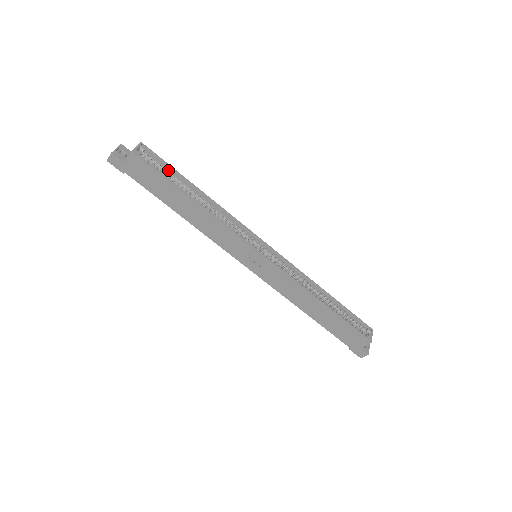
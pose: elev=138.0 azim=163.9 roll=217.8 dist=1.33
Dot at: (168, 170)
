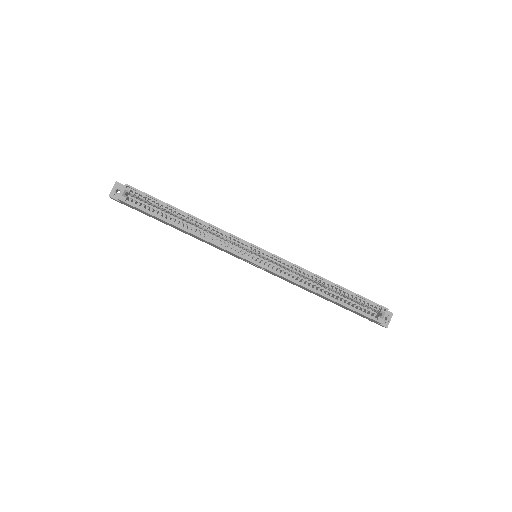
Dot at: (155, 203)
